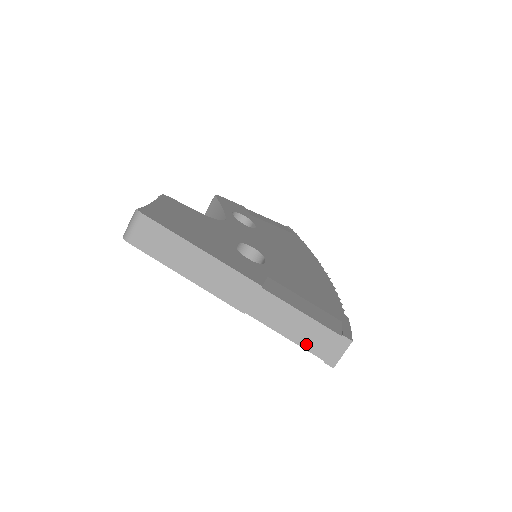
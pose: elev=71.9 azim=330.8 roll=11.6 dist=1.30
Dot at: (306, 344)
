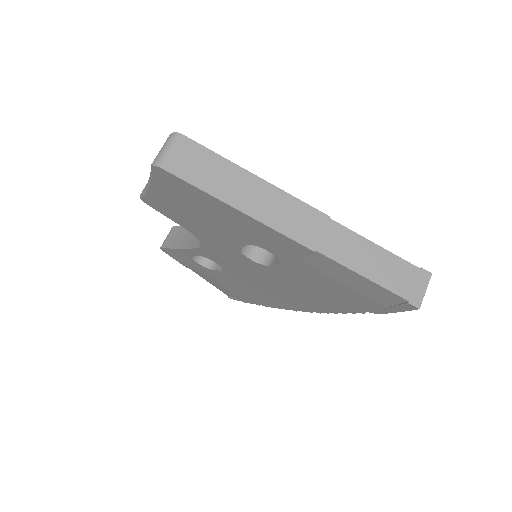
Dot at: (386, 282)
